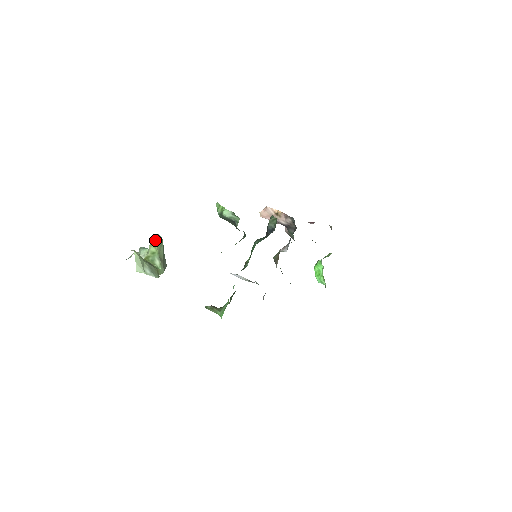
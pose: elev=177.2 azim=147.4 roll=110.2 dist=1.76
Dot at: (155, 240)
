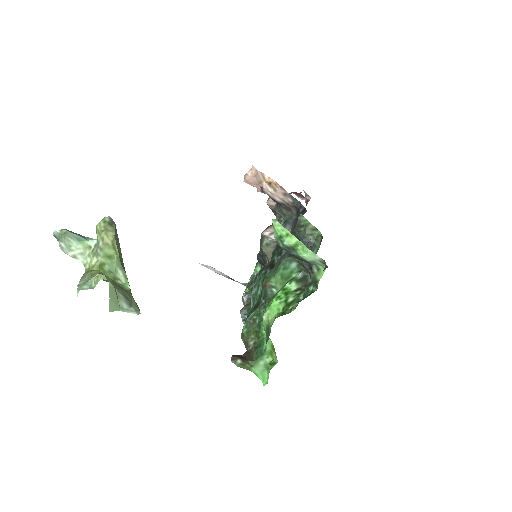
Dot at: (114, 235)
